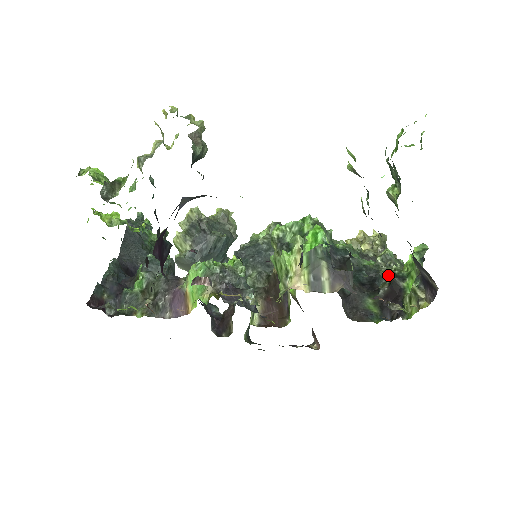
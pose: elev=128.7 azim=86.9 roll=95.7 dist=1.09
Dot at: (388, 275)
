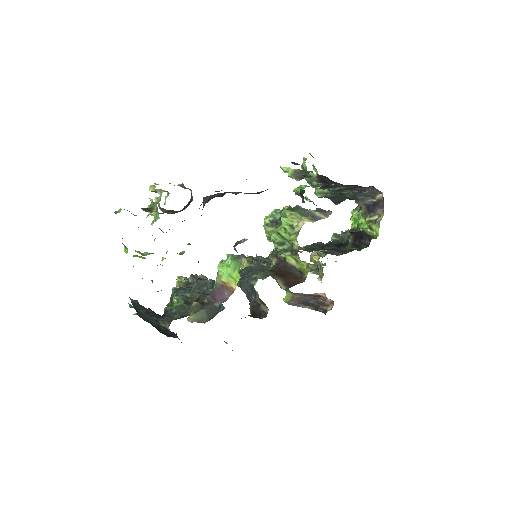
Dot at: (347, 233)
